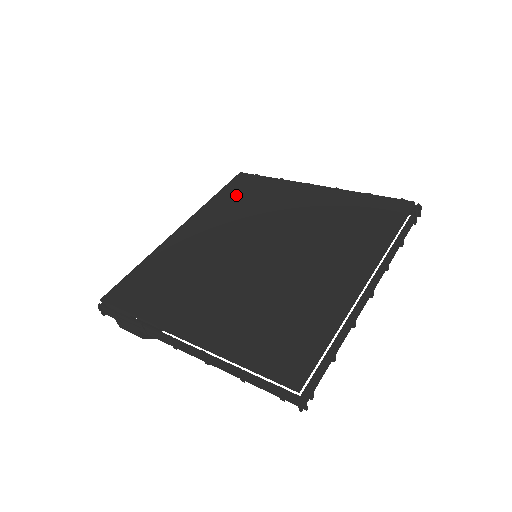
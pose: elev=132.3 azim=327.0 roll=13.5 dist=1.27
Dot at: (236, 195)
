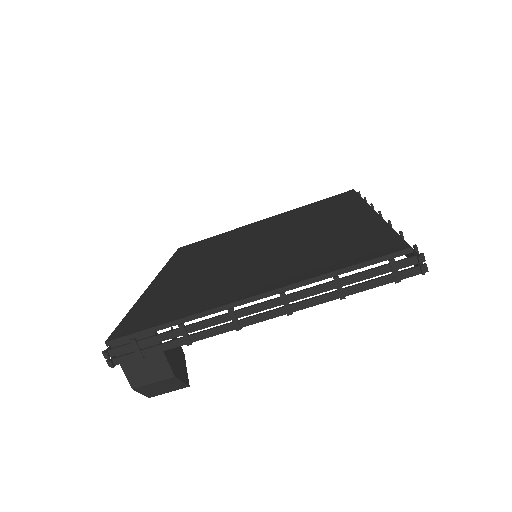
Dot at: (191, 252)
